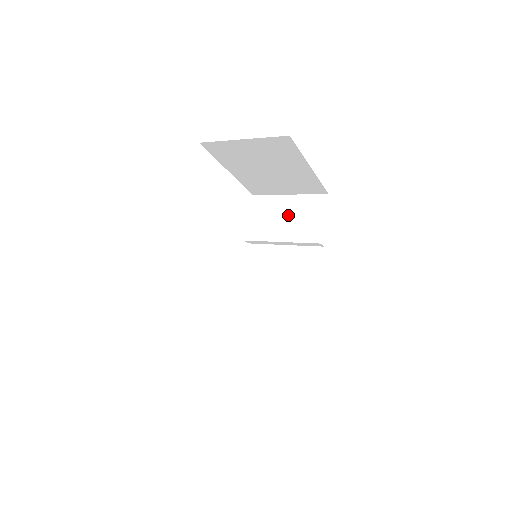
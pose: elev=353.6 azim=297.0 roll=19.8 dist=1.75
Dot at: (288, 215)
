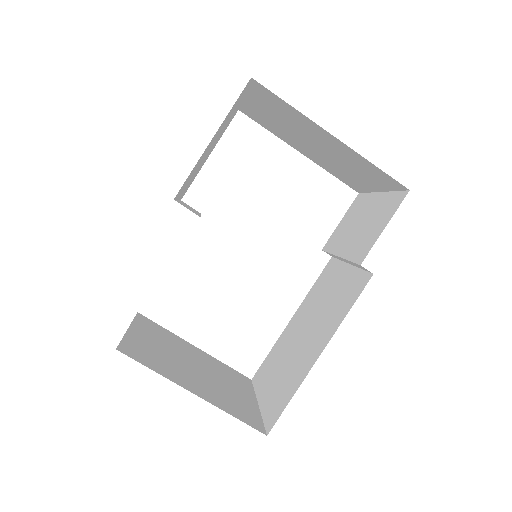
Dot at: (363, 220)
